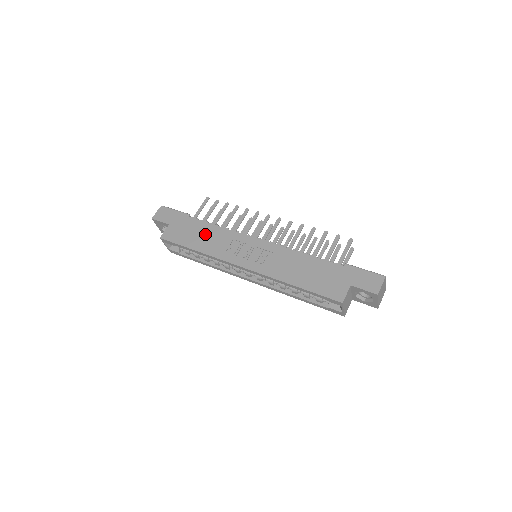
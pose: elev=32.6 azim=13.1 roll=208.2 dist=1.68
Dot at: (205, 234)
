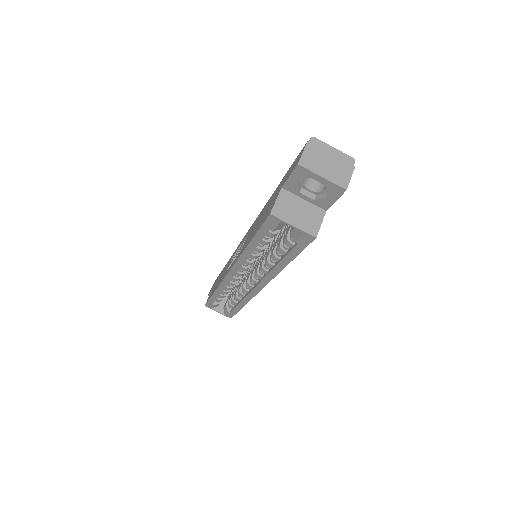
Dot at: (223, 272)
